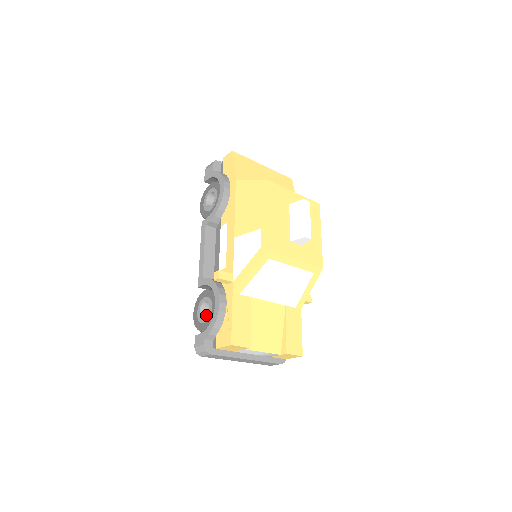
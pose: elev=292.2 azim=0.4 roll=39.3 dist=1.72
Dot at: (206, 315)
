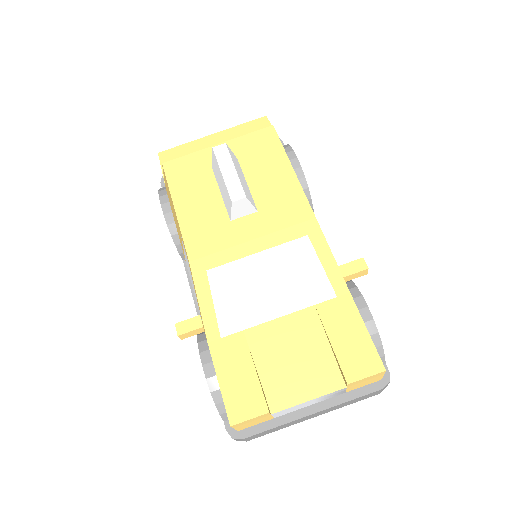
Dot at: occluded
